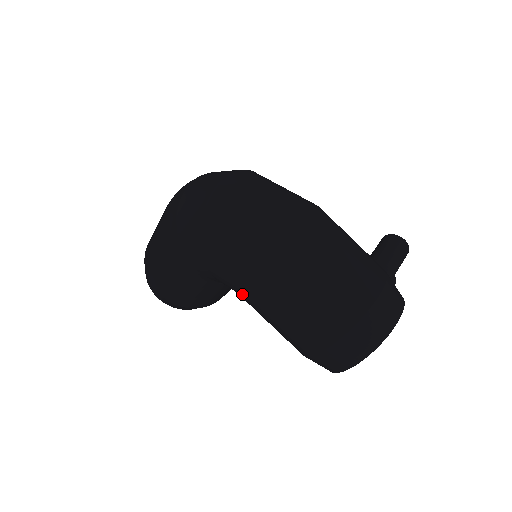
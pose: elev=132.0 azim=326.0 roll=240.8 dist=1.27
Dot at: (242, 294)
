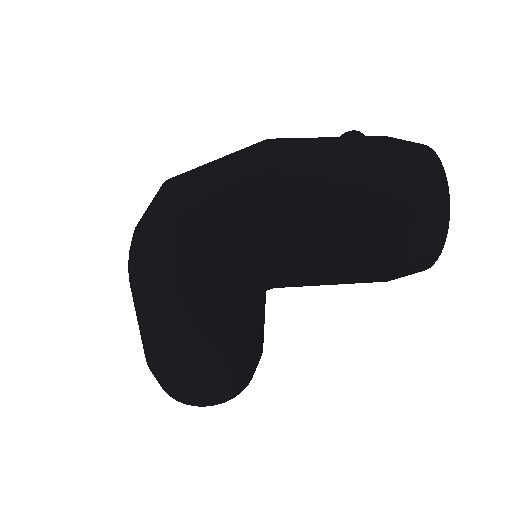
Dot at: (285, 273)
